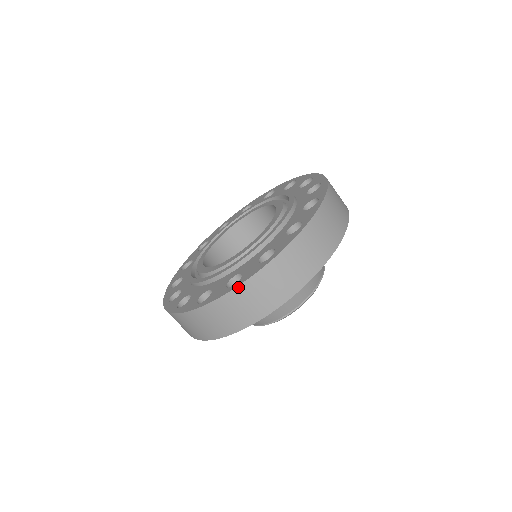
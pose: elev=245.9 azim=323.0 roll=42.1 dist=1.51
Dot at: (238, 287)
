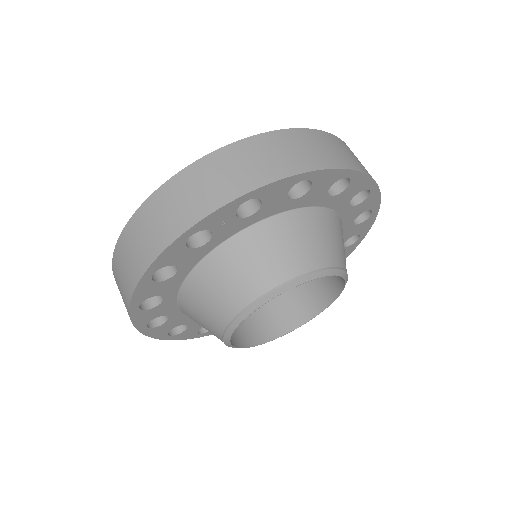
Dot at: (127, 224)
